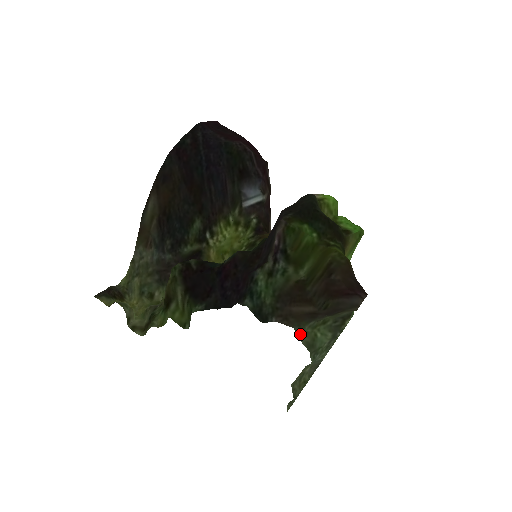
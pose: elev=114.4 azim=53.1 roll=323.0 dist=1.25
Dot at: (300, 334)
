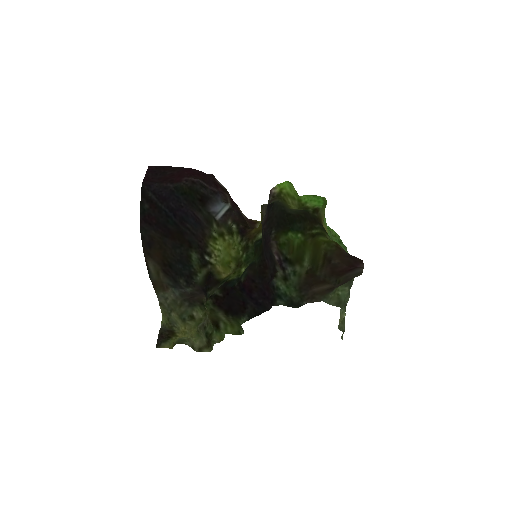
Dot at: (328, 301)
